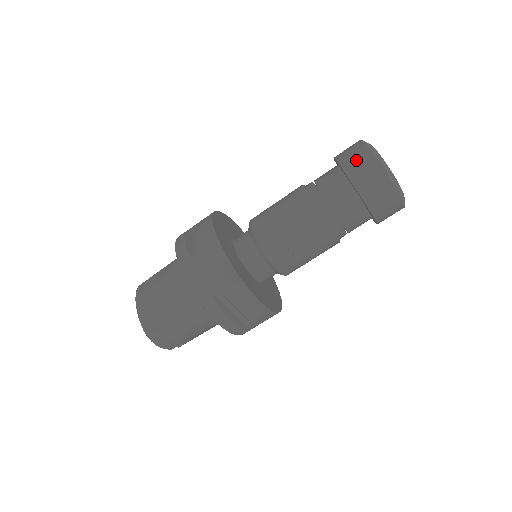
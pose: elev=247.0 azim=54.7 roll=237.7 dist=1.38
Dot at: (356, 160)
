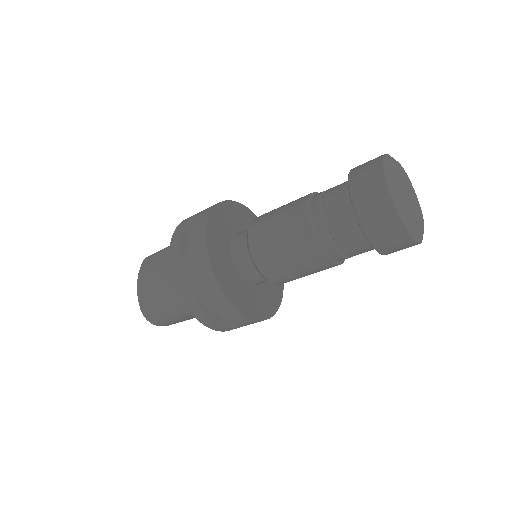
Dot at: (367, 189)
